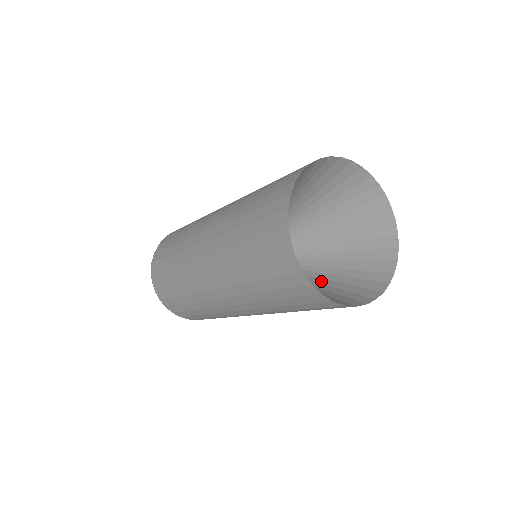
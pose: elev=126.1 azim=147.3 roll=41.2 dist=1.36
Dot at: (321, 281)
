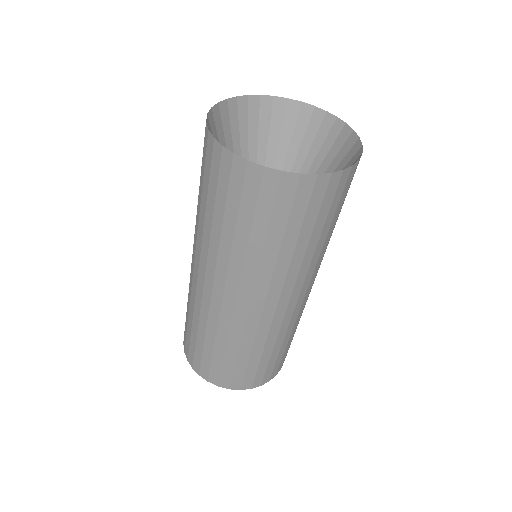
Dot at: occluded
